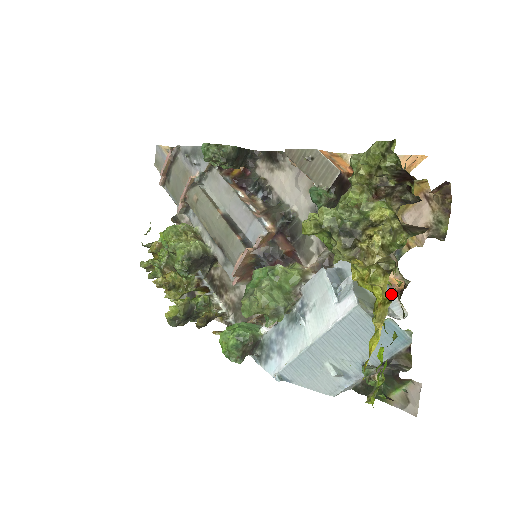
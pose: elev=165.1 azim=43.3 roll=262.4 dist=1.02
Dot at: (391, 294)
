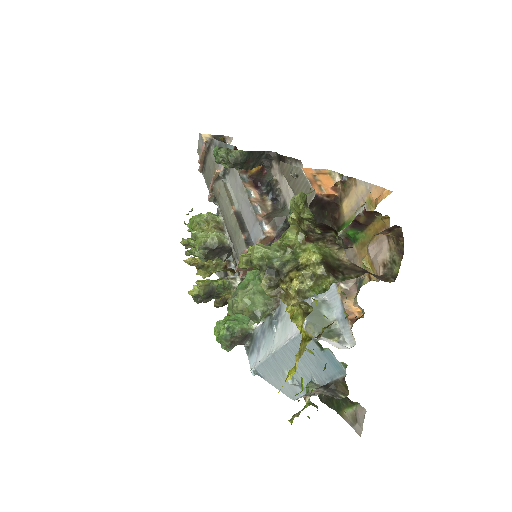
Dot at: (346, 321)
